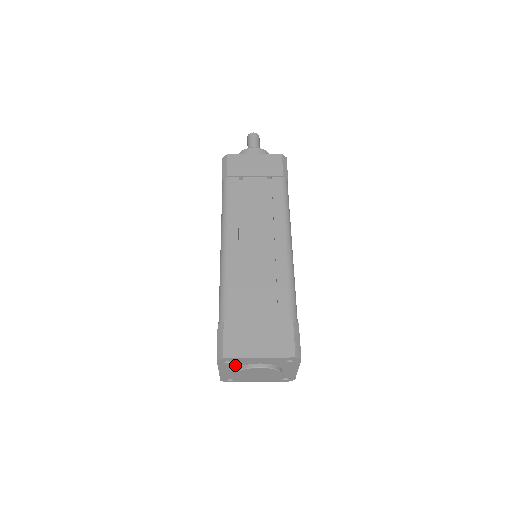
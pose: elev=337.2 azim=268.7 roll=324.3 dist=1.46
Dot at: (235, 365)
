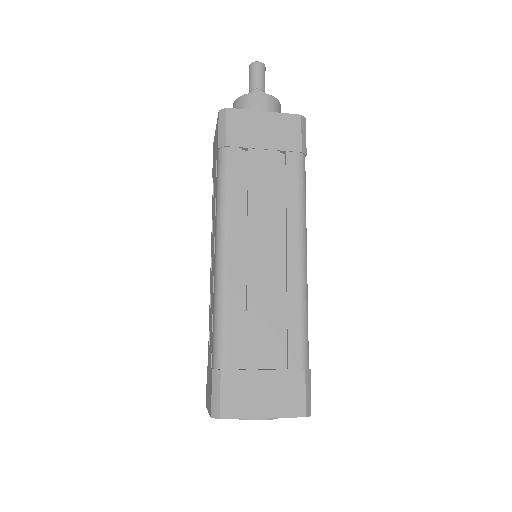
Dot at: occluded
